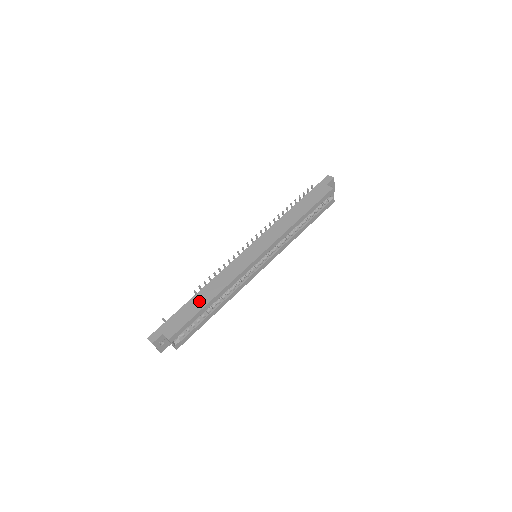
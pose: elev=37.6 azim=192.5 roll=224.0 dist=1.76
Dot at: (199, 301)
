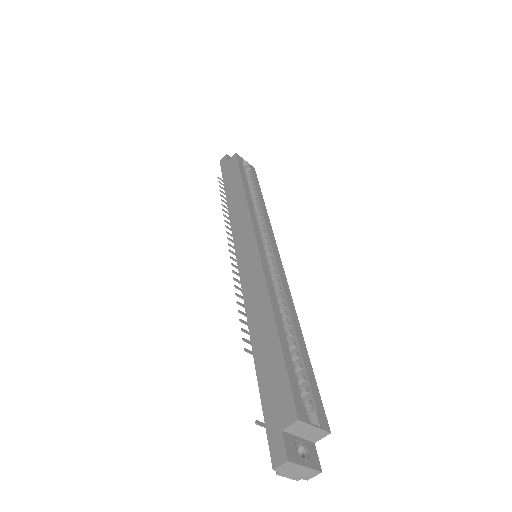
Dot at: (265, 343)
